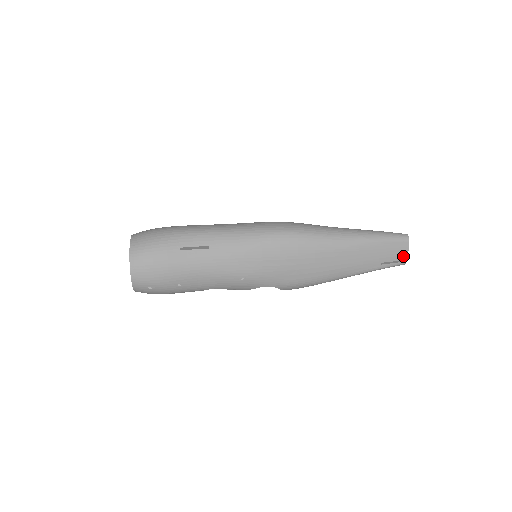
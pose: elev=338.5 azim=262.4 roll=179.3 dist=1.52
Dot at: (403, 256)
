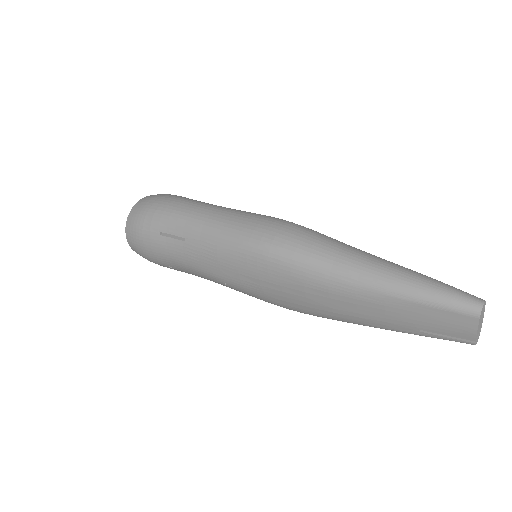
Dot at: (466, 334)
